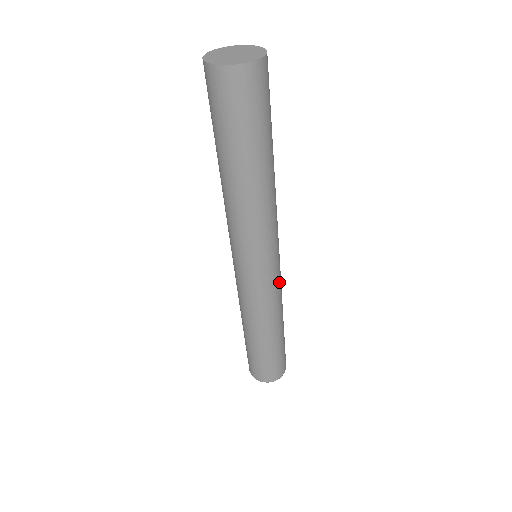
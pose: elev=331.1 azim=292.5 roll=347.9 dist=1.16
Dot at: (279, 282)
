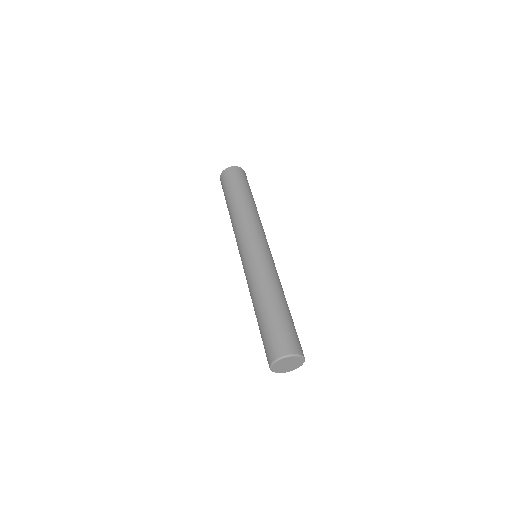
Dot at: occluded
